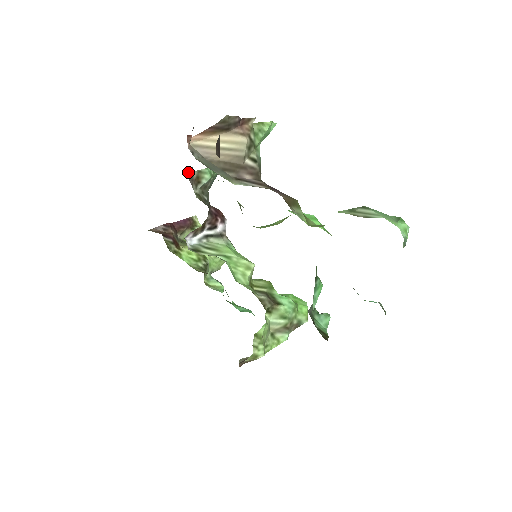
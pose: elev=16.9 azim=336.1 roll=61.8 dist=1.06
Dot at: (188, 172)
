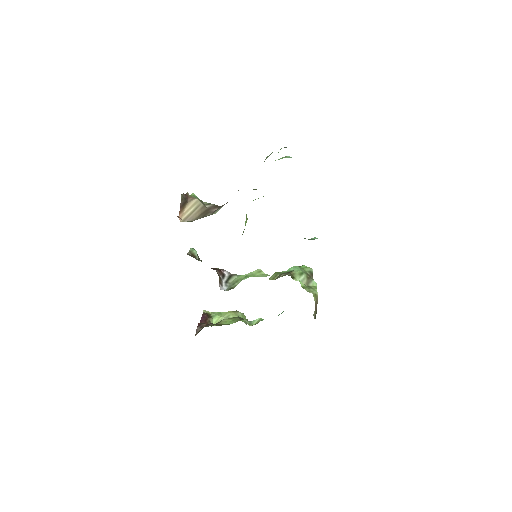
Dot at: (187, 254)
